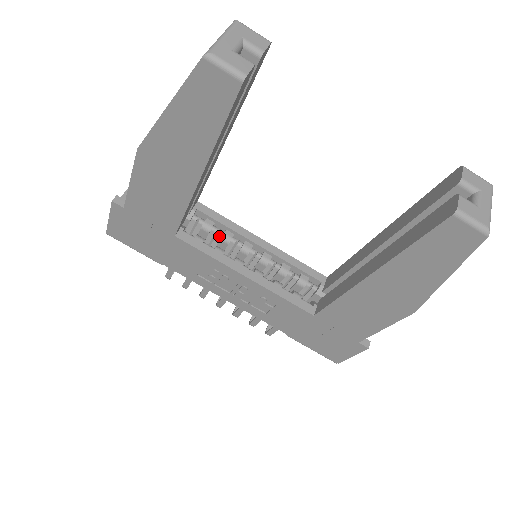
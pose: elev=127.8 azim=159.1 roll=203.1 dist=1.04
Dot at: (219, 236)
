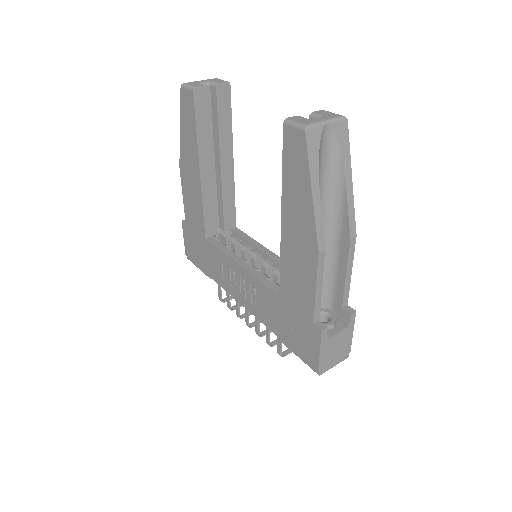
Dot at: (242, 249)
